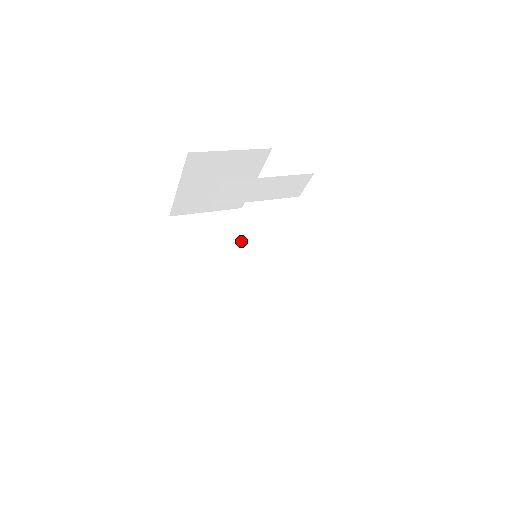
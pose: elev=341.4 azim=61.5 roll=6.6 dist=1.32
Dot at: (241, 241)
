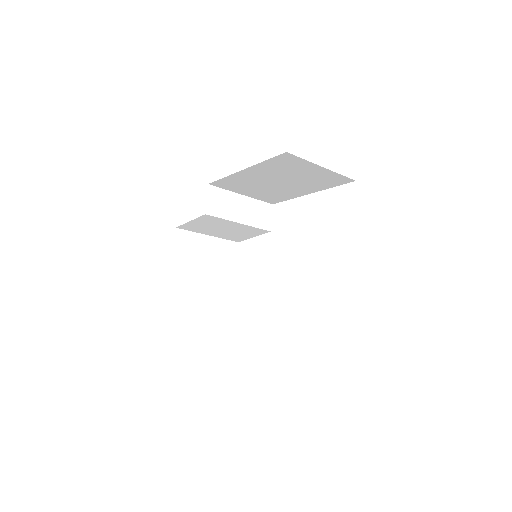
Dot at: occluded
